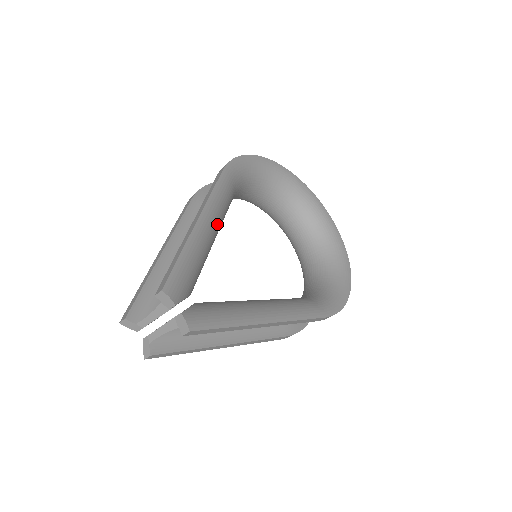
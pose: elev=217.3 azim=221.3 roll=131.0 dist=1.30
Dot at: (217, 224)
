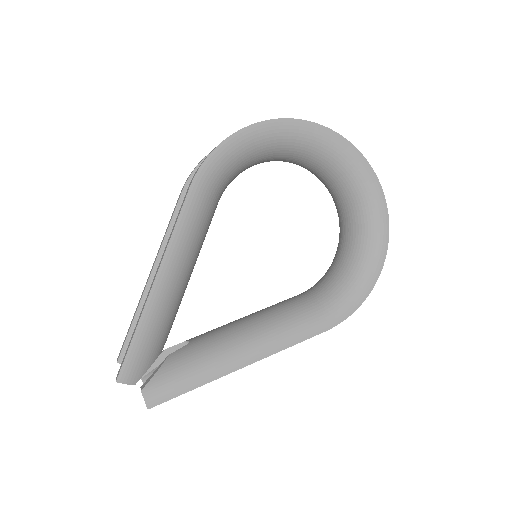
Dot at: (186, 264)
